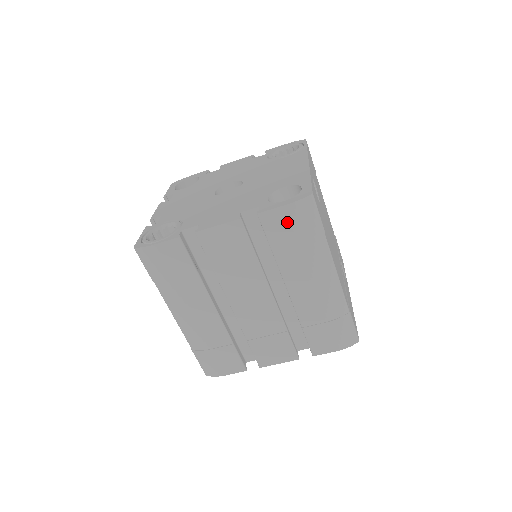
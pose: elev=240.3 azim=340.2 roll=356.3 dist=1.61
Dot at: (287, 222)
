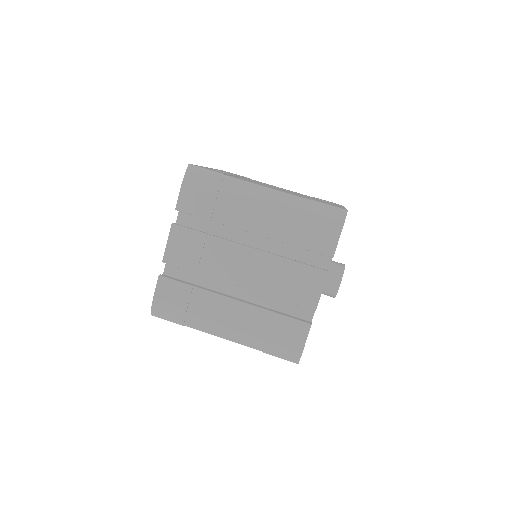
Dot at: (194, 194)
